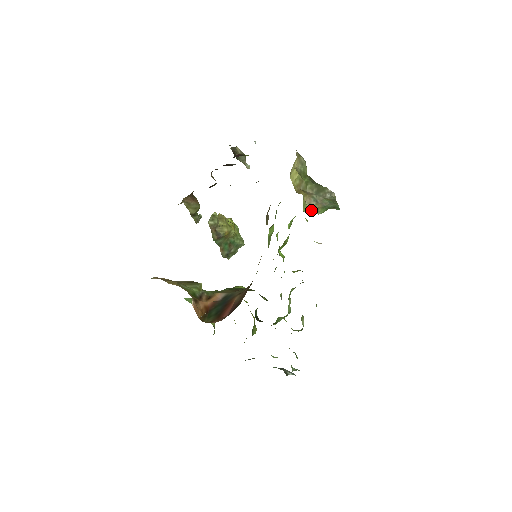
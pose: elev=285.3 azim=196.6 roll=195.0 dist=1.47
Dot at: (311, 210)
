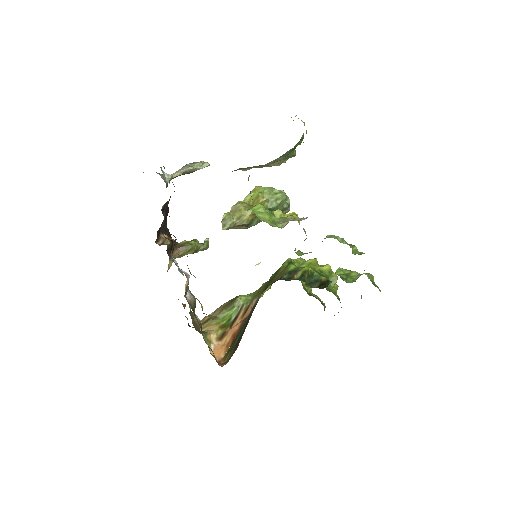
Dot at: (279, 165)
